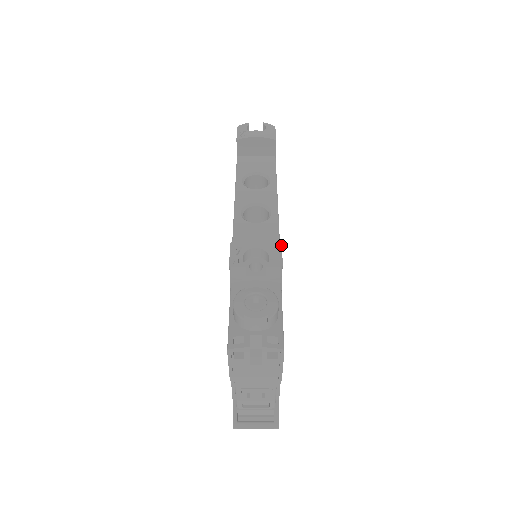
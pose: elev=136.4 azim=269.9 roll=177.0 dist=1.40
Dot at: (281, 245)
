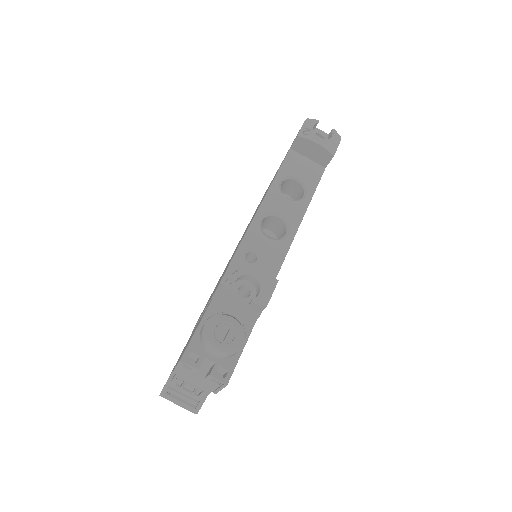
Dot at: occluded
